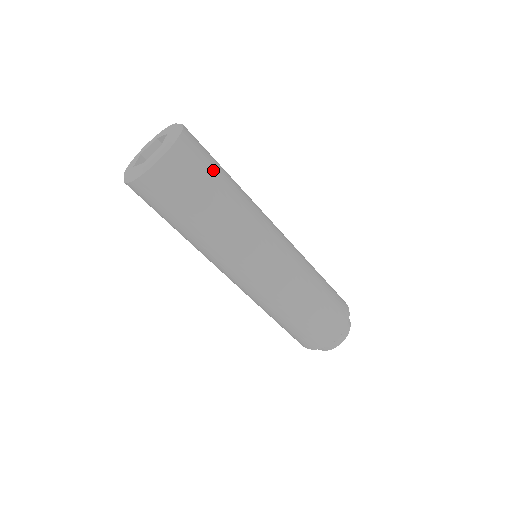
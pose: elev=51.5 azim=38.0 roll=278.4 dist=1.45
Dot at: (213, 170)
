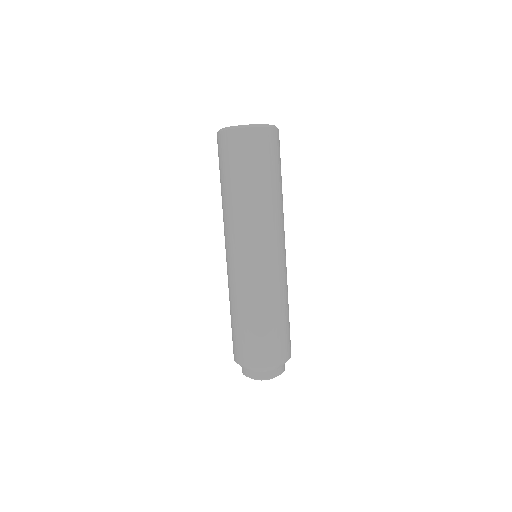
Dot at: occluded
